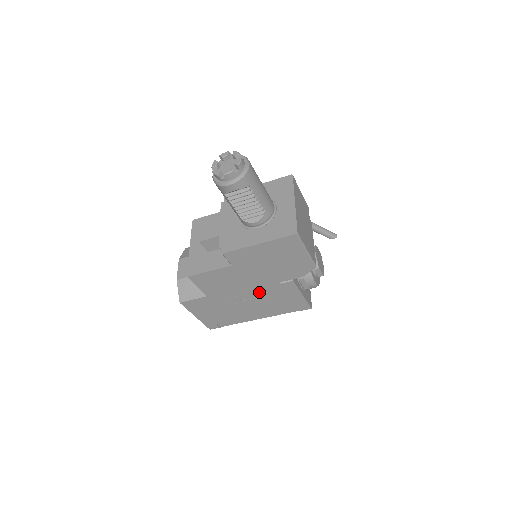
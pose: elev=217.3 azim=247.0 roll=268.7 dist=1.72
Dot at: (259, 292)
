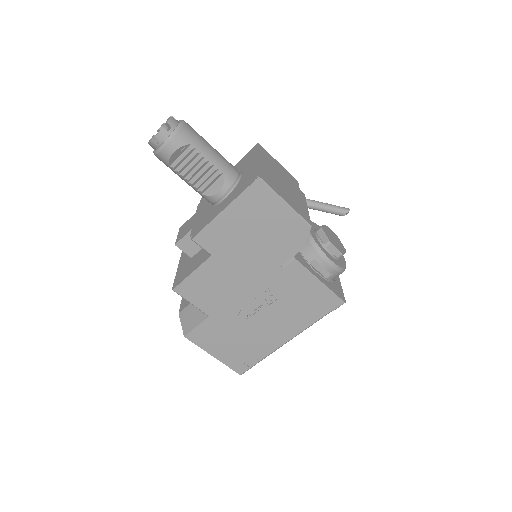
Dot at: (265, 291)
